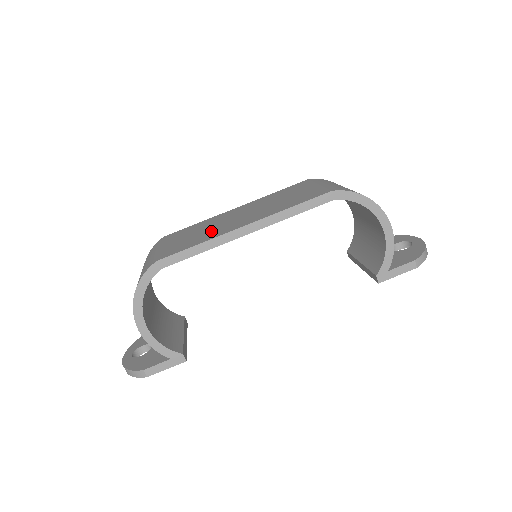
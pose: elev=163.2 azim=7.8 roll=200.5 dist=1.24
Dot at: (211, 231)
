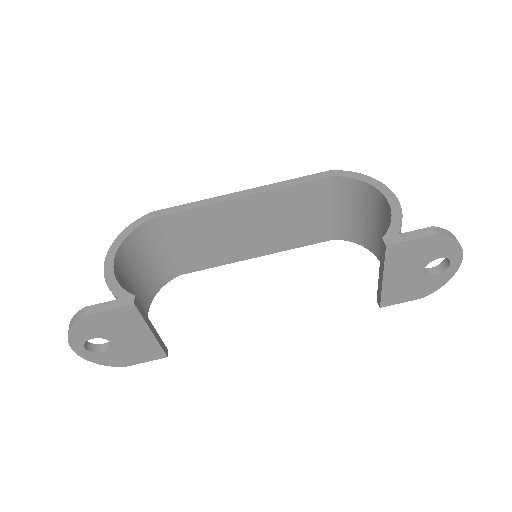
Dot at: occluded
